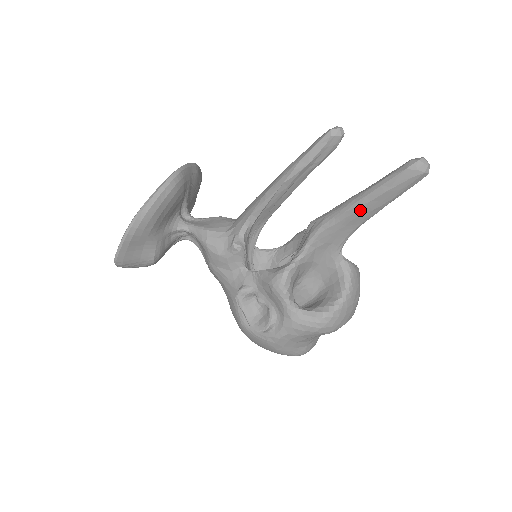
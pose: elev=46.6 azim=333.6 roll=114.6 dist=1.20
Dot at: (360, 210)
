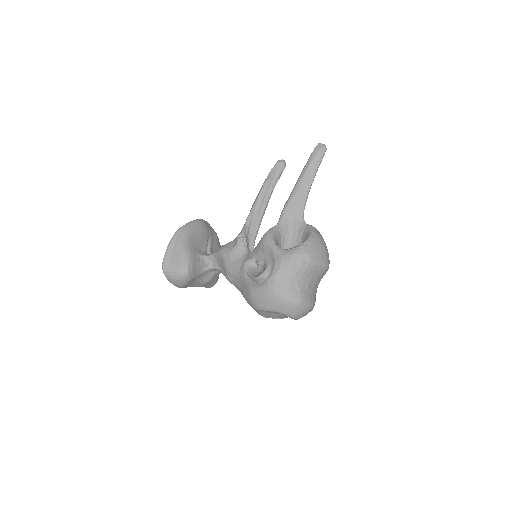
Dot at: (302, 182)
